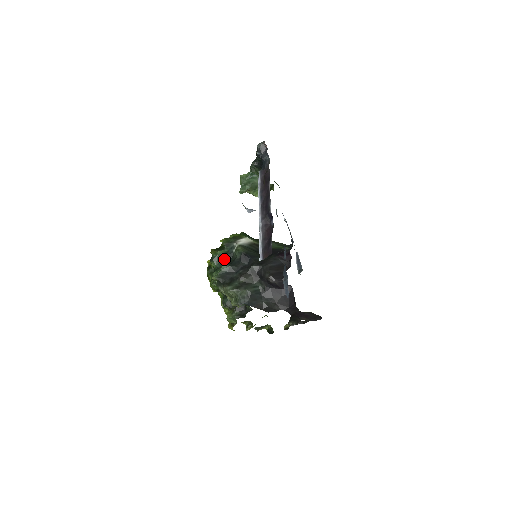
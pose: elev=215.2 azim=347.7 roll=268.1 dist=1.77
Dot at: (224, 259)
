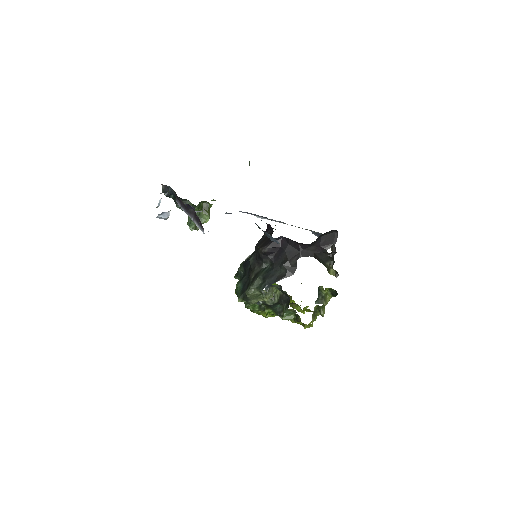
Dot at: occluded
